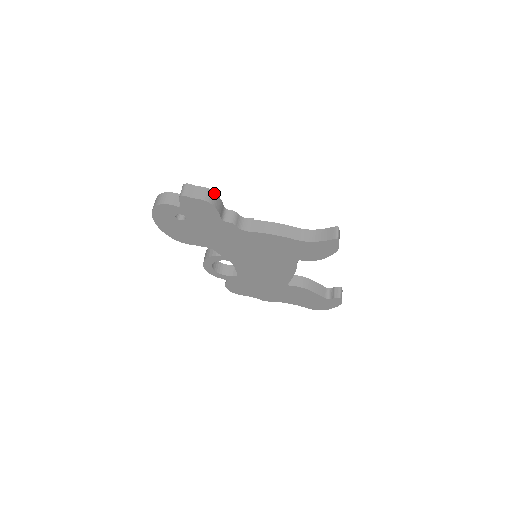
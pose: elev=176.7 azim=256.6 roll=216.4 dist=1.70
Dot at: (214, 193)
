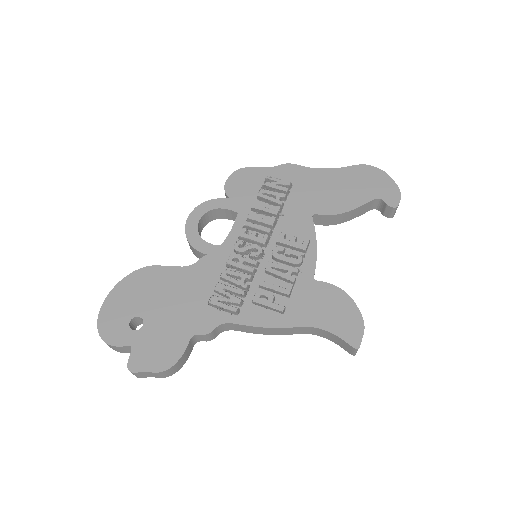
Dot at: (172, 367)
